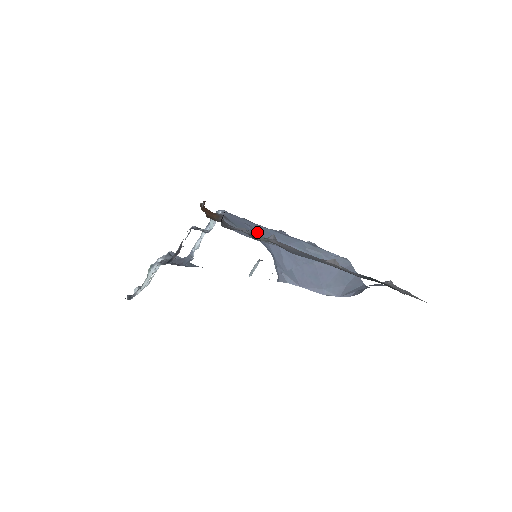
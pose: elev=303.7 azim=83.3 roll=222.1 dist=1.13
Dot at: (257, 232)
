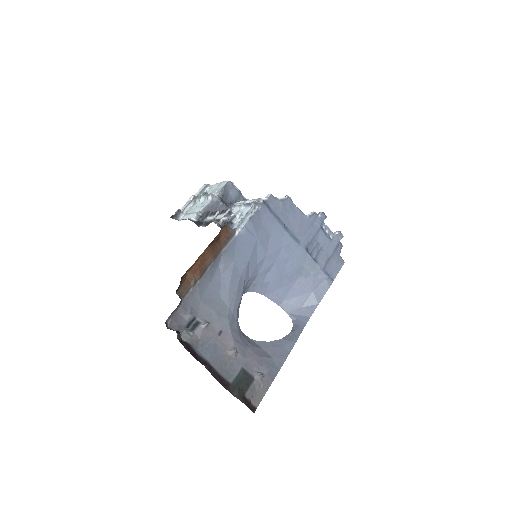
Dot at: (264, 246)
